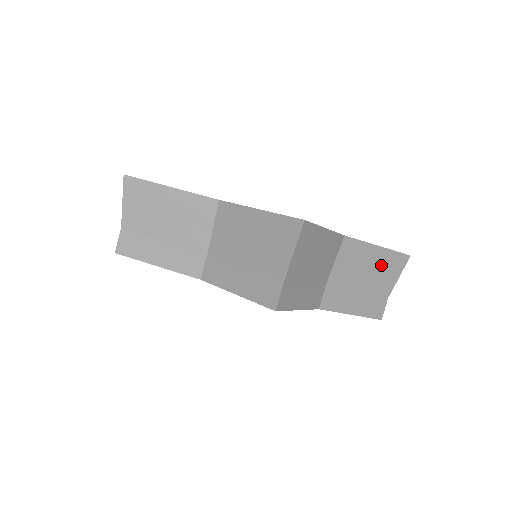
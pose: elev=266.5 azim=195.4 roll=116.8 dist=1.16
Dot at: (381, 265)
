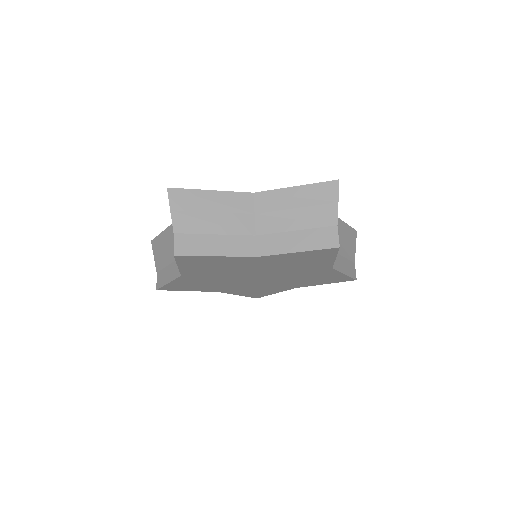
Dot at: (347, 237)
